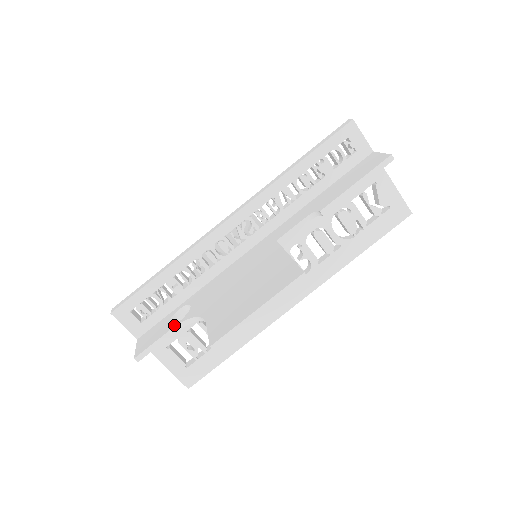
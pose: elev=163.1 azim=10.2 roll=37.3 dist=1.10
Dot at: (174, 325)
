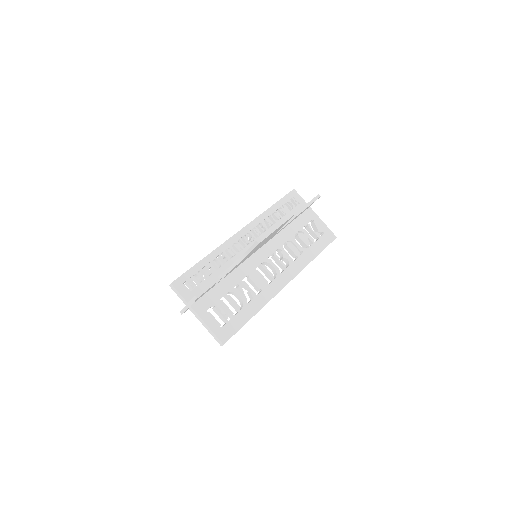
Dot at: (218, 276)
